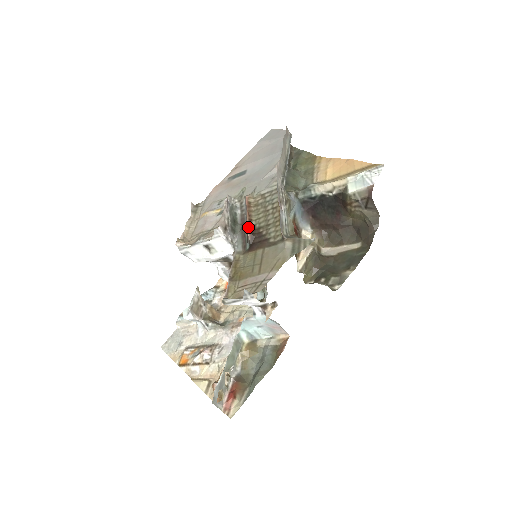
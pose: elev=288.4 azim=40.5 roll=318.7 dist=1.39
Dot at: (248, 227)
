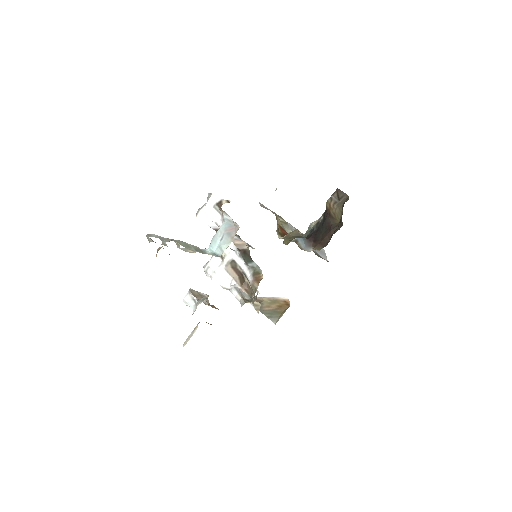
Dot at: occluded
